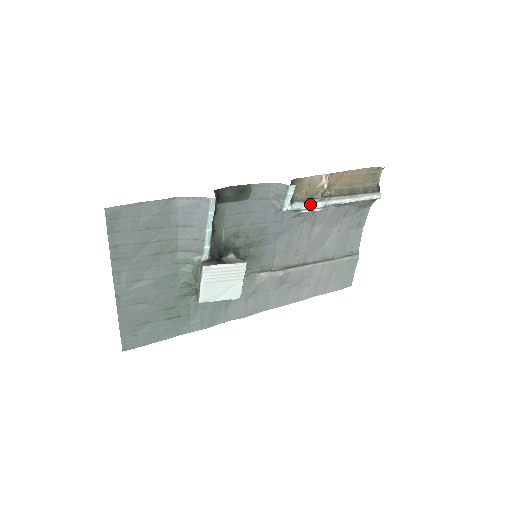
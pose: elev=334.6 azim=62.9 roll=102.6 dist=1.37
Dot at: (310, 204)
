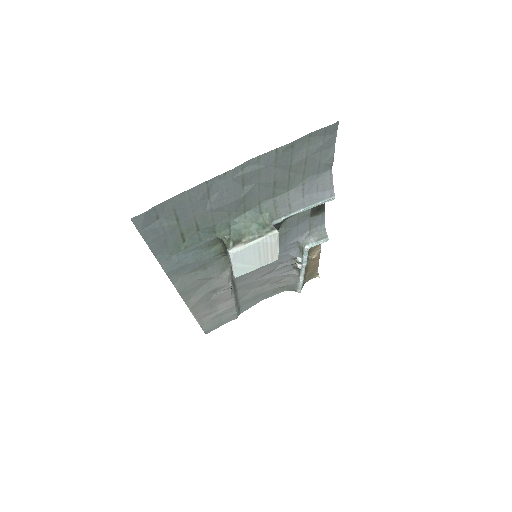
Dot at: occluded
